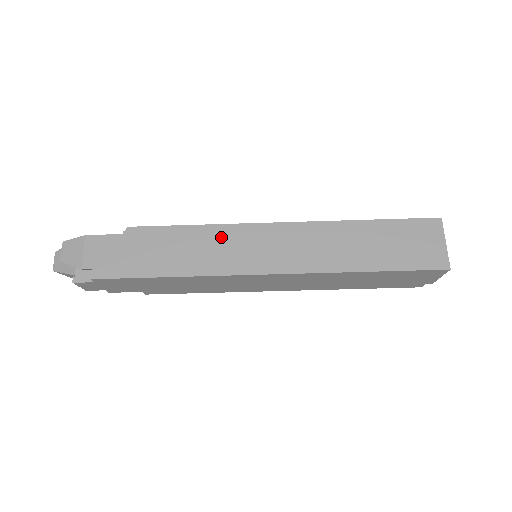
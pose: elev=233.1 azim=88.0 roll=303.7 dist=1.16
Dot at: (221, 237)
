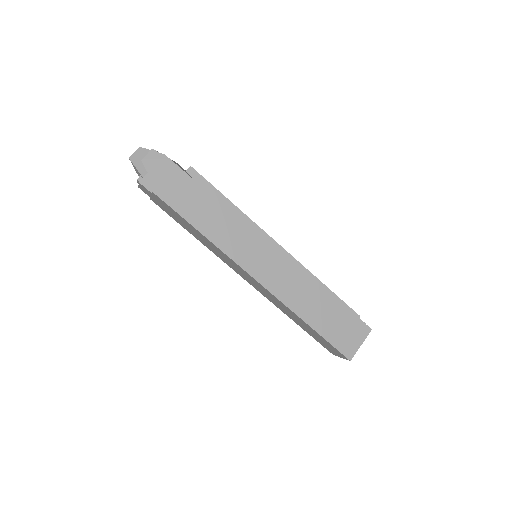
Dot at: (249, 235)
